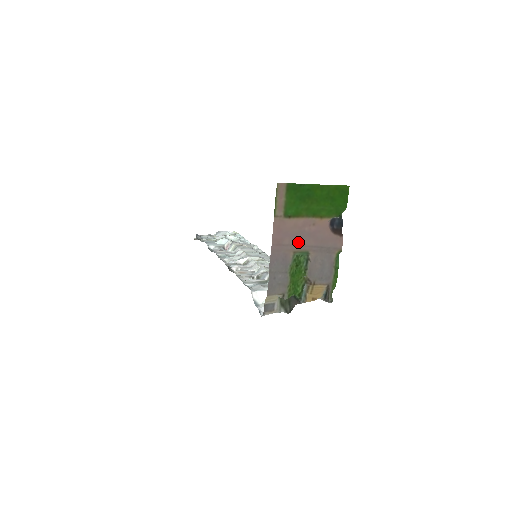
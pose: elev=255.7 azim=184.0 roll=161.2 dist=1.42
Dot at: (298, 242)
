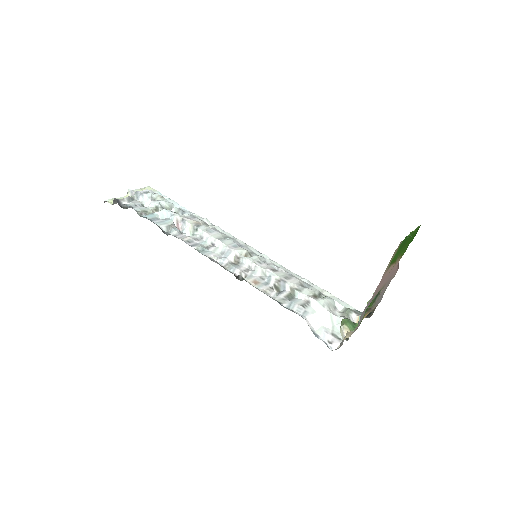
Dot at: (383, 284)
